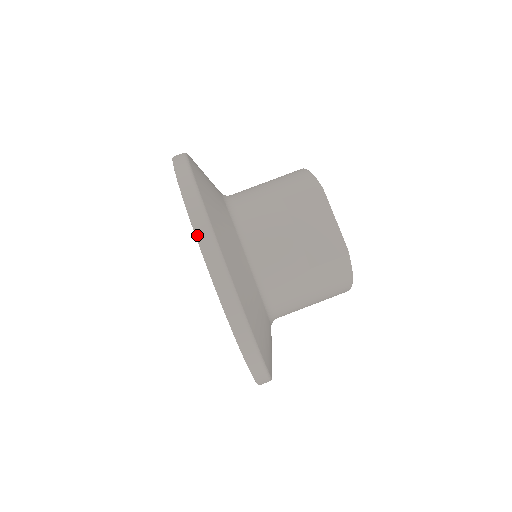
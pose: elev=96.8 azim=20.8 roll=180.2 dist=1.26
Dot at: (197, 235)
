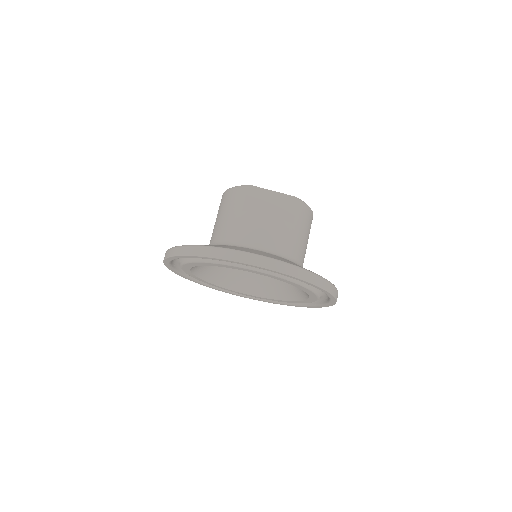
Dot at: (245, 262)
